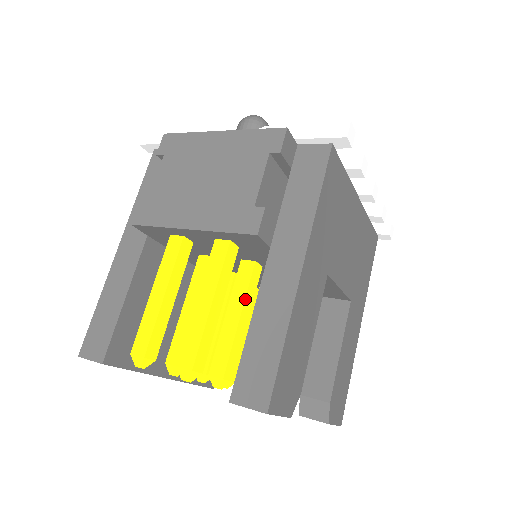
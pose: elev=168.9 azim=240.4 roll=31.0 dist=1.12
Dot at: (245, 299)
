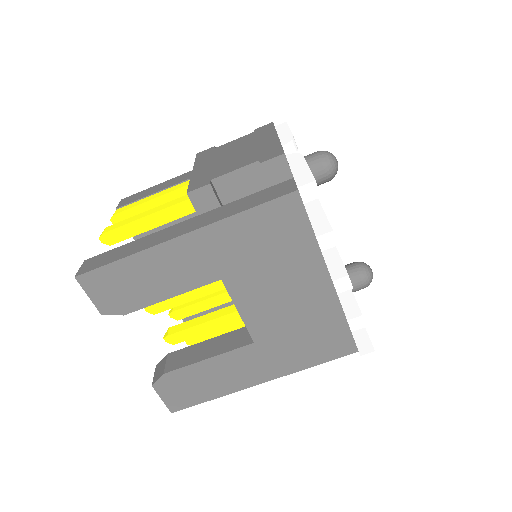
Dot at: occluded
